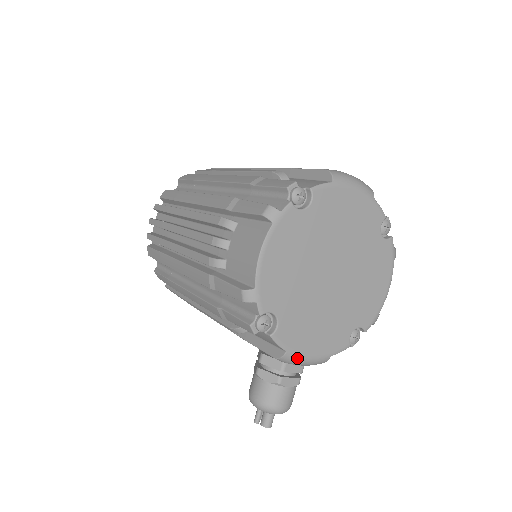
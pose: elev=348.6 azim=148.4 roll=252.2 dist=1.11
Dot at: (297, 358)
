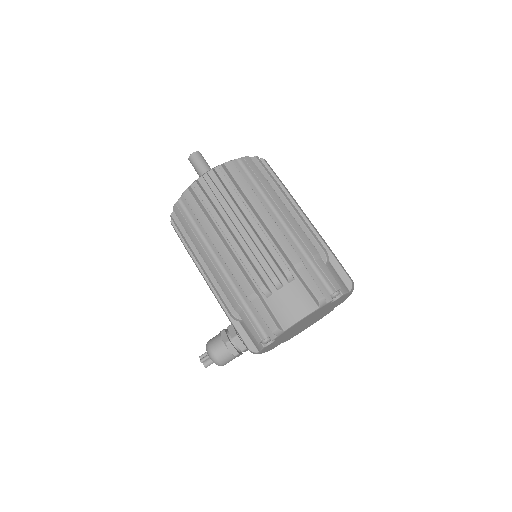
Dot at: occluded
